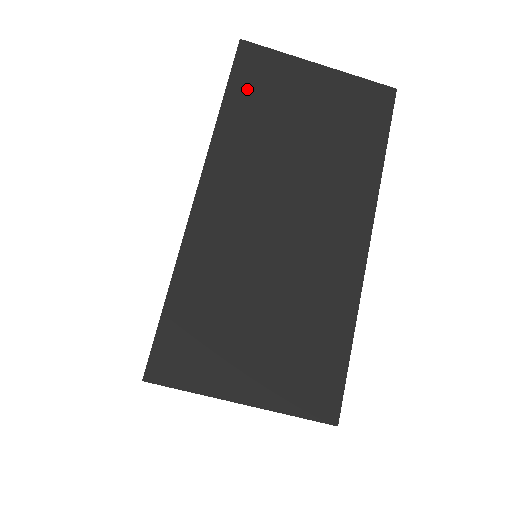
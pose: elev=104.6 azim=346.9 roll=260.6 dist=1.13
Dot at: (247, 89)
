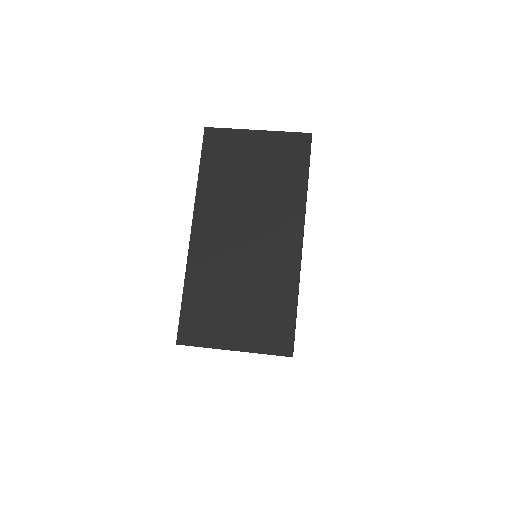
Dot at: (213, 159)
